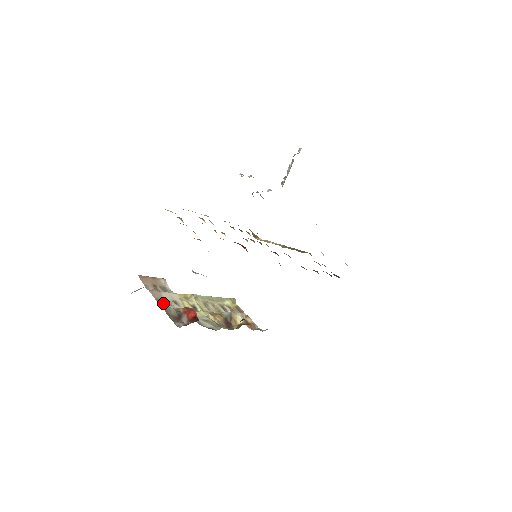
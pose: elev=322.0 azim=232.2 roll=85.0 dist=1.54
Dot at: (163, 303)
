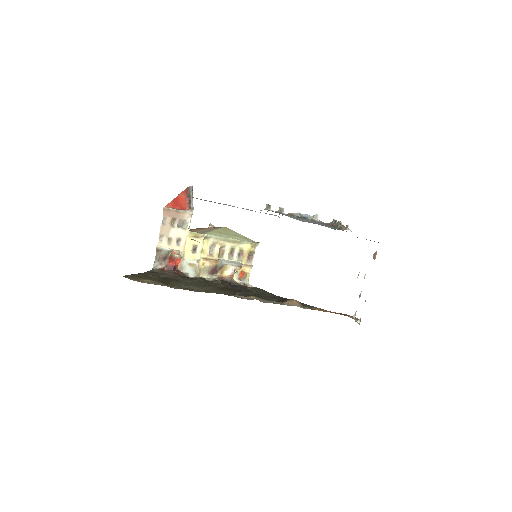
Dot at: (163, 241)
